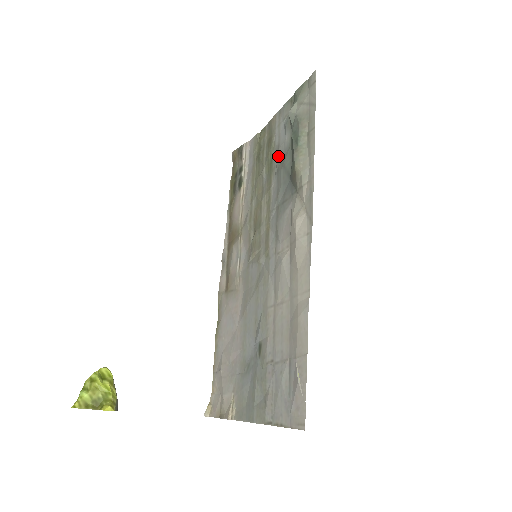
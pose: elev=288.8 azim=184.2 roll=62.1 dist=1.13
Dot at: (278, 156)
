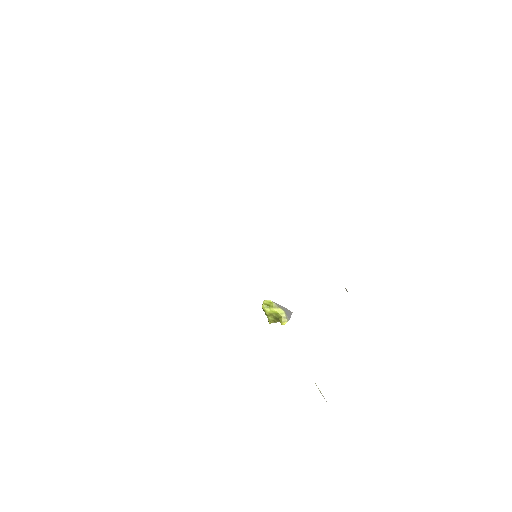
Dot at: occluded
